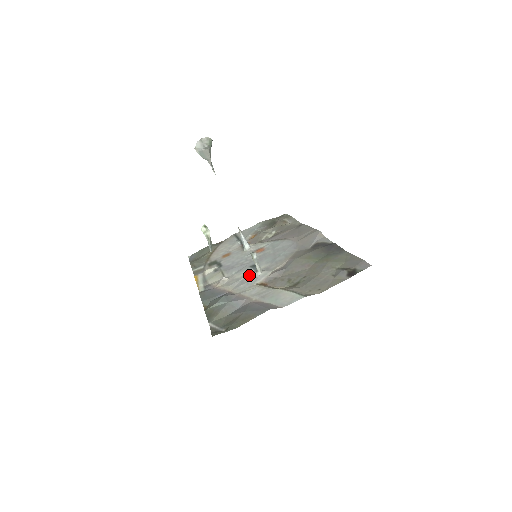
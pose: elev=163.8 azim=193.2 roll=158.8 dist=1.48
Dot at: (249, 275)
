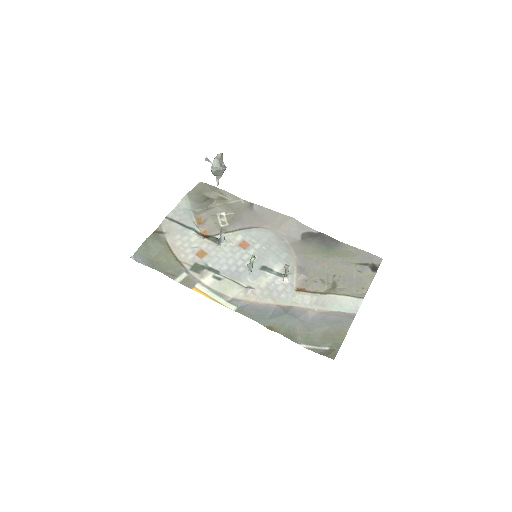
Dot at: (276, 282)
